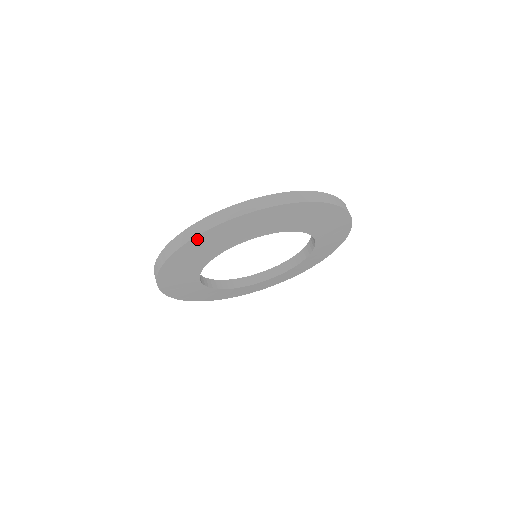
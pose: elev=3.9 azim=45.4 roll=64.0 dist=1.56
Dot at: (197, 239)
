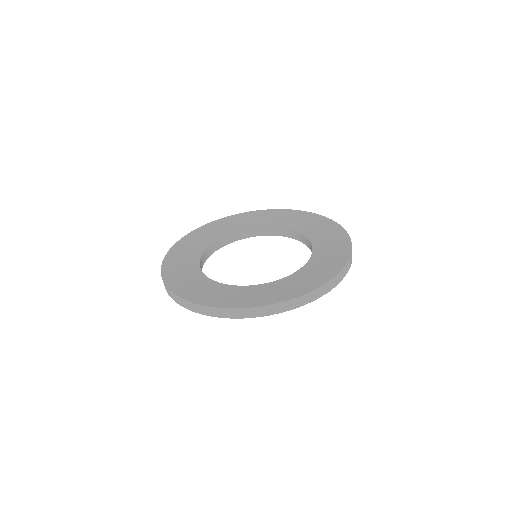
Dot at: occluded
